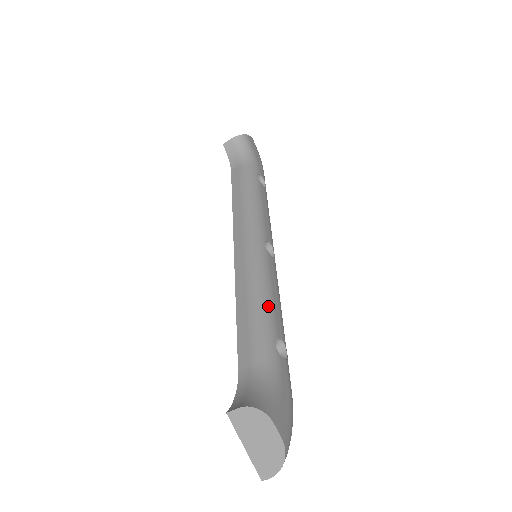
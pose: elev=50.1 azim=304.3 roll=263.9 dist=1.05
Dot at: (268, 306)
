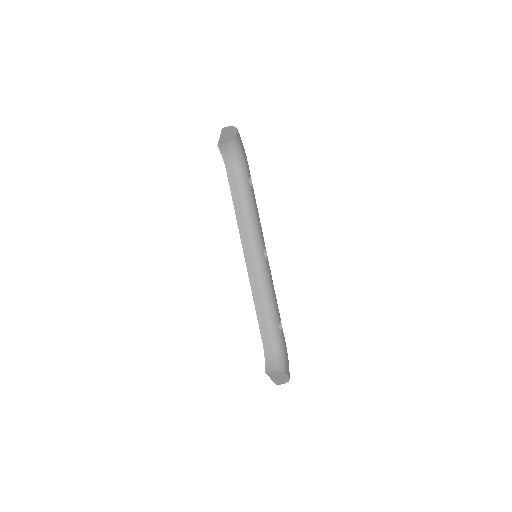
Dot at: (273, 305)
